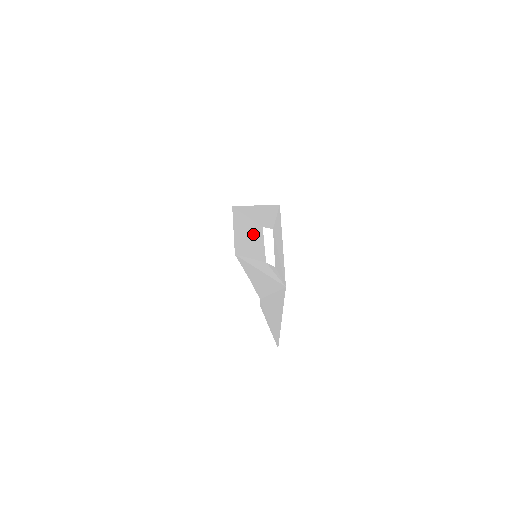
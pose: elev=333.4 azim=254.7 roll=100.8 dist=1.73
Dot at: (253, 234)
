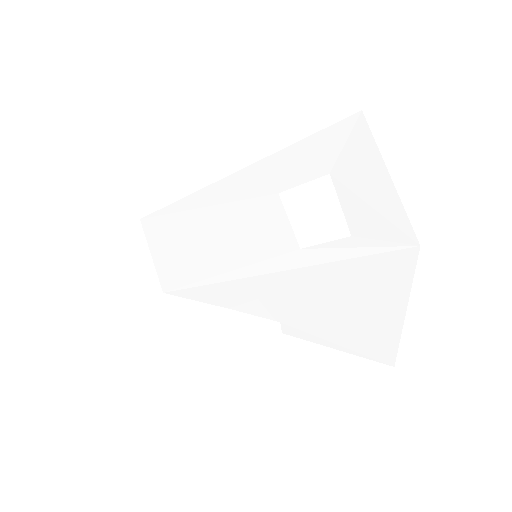
Dot at: (236, 225)
